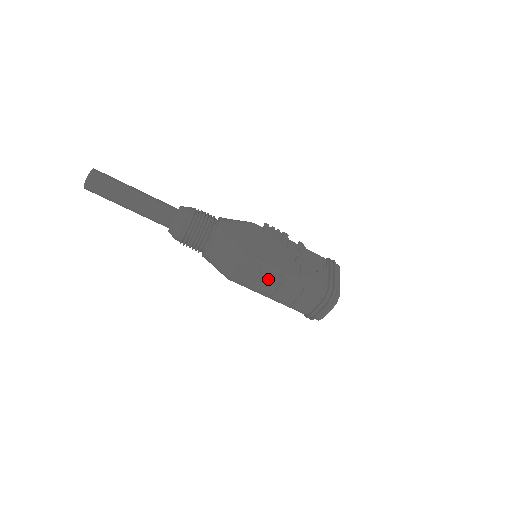
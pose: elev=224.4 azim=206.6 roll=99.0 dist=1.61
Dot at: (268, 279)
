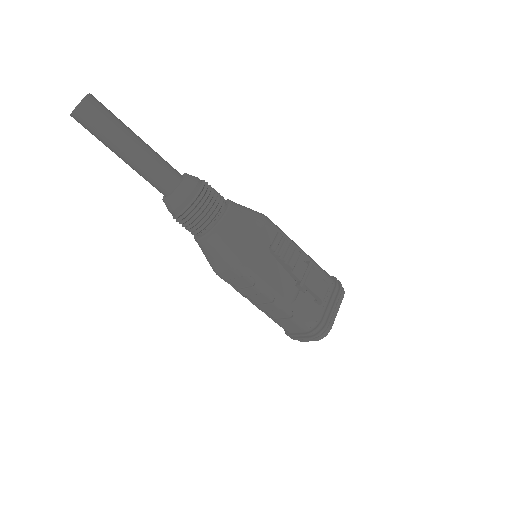
Dot at: (258, 293)
